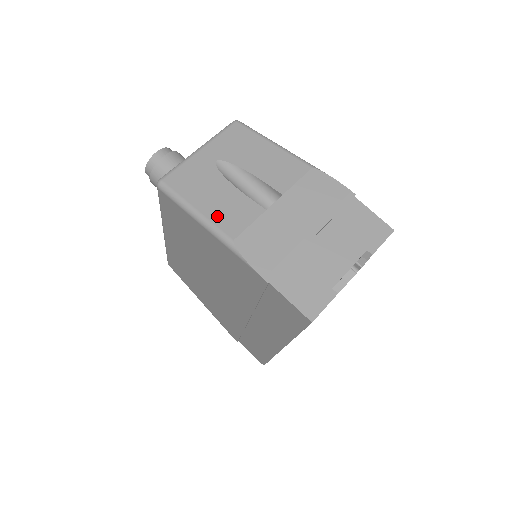
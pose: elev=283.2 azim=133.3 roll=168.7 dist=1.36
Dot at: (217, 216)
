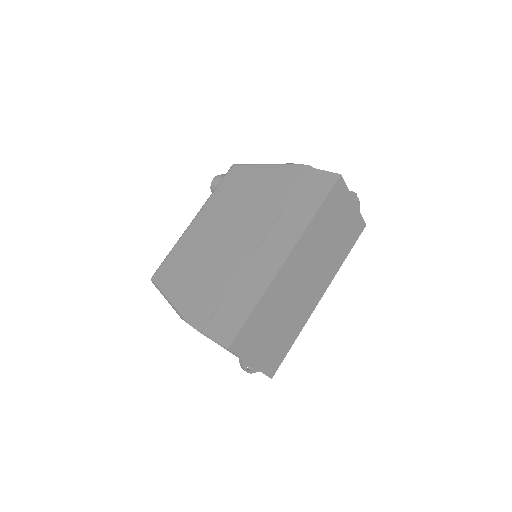
Dot at: occluded
